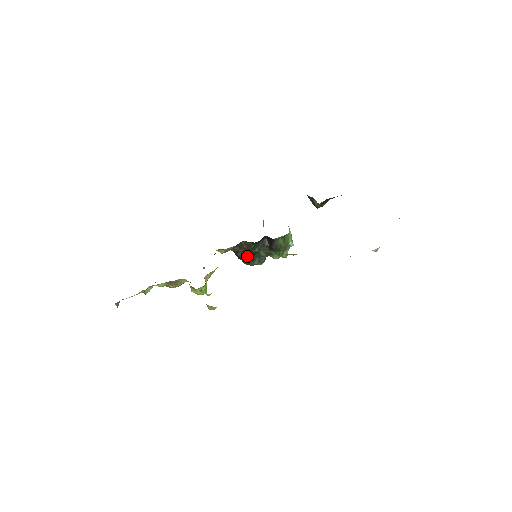
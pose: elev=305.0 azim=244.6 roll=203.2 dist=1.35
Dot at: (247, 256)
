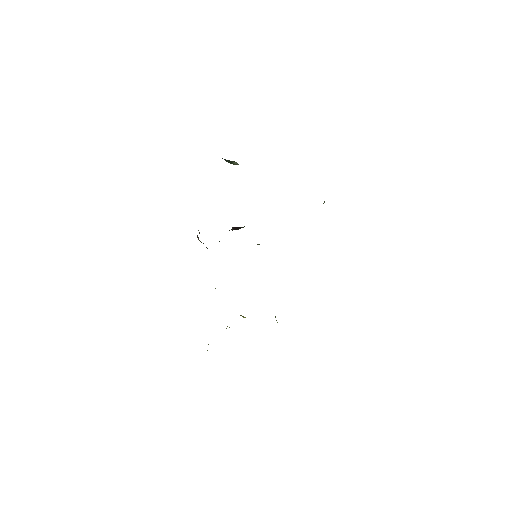
Dot at: occluded
